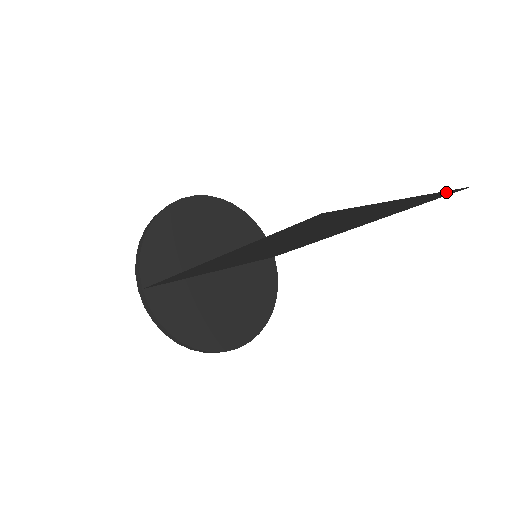
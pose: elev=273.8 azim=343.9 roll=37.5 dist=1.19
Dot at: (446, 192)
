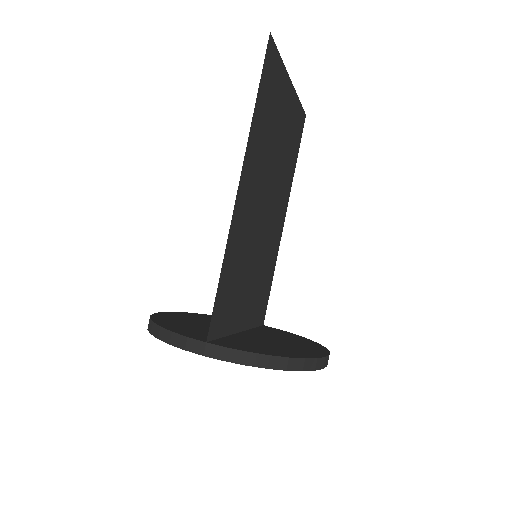
Dot at: (300, 111)
